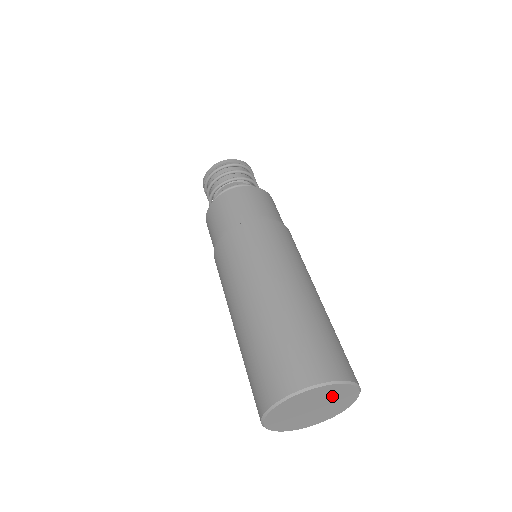
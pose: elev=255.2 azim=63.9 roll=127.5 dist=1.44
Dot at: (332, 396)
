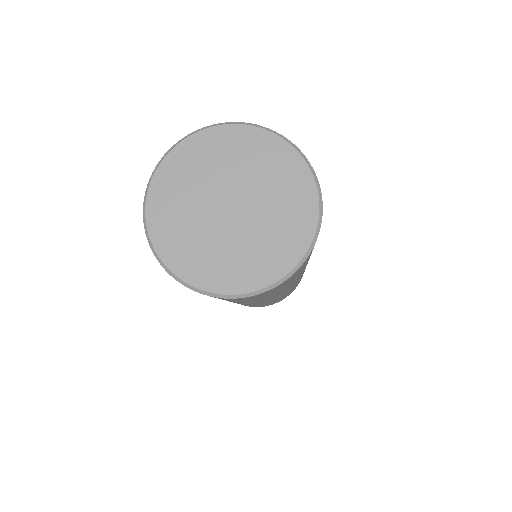
Dot at: (247, 165)
